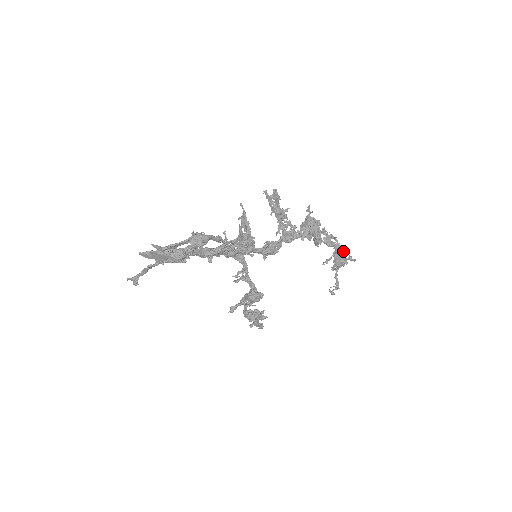
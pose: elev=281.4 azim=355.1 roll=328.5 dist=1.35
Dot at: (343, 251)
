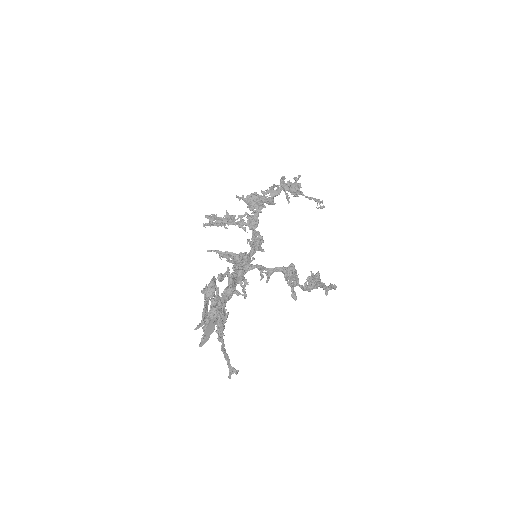
Dot at: (288, 183)
